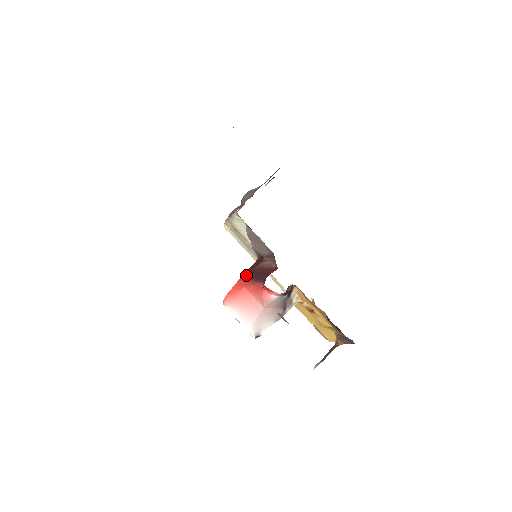
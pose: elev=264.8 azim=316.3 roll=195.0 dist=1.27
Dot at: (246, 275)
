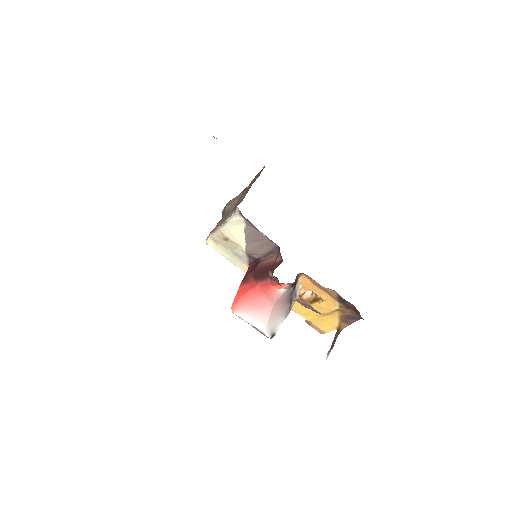
Dot at: (246, 279)
